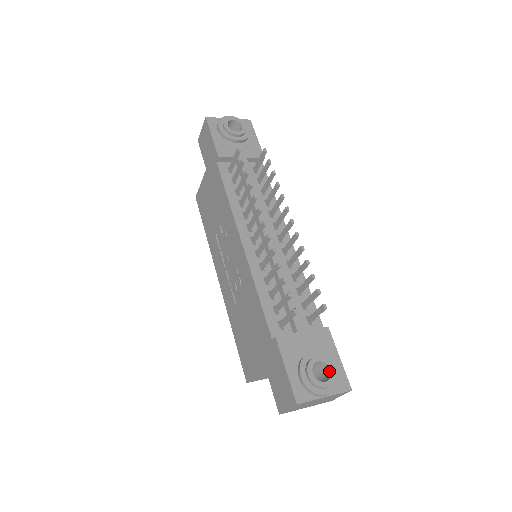
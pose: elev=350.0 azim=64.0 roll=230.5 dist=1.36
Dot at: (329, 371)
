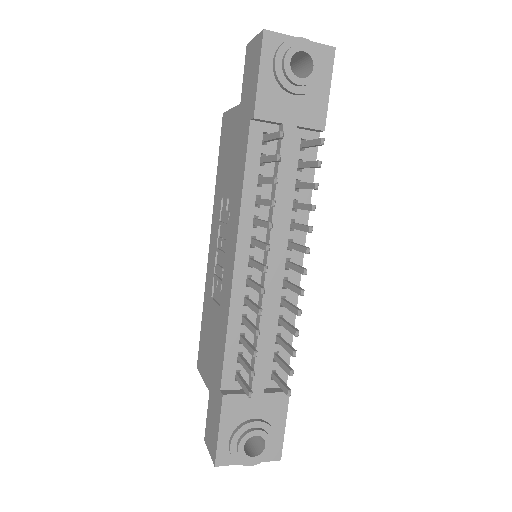
Dot at: (264, 444)
